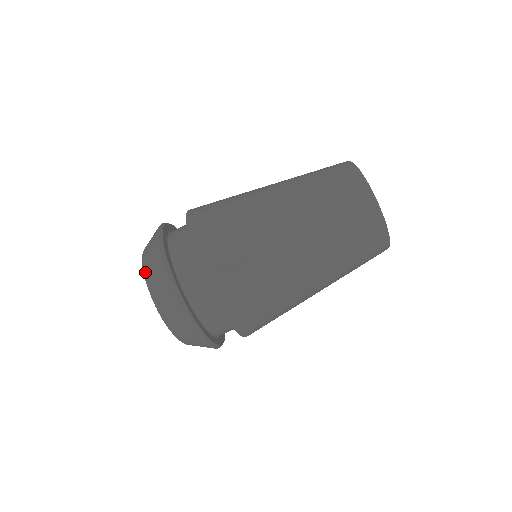
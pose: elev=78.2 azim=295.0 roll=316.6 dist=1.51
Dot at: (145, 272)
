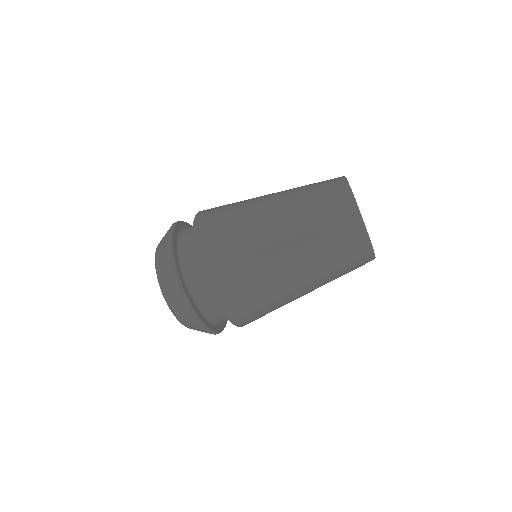
Dot at: (172, 310)
